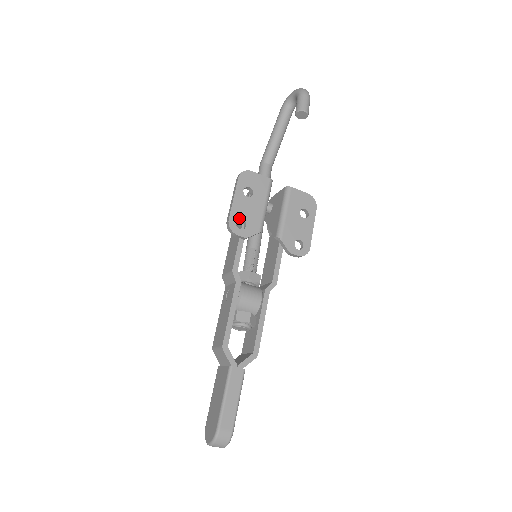
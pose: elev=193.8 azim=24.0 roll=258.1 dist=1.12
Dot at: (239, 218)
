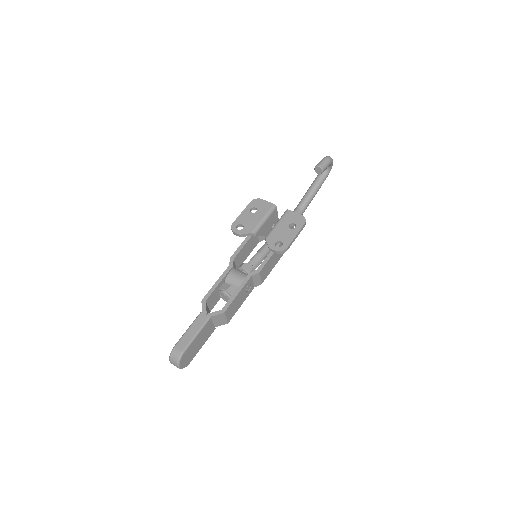
Dot at: (240, 223)
